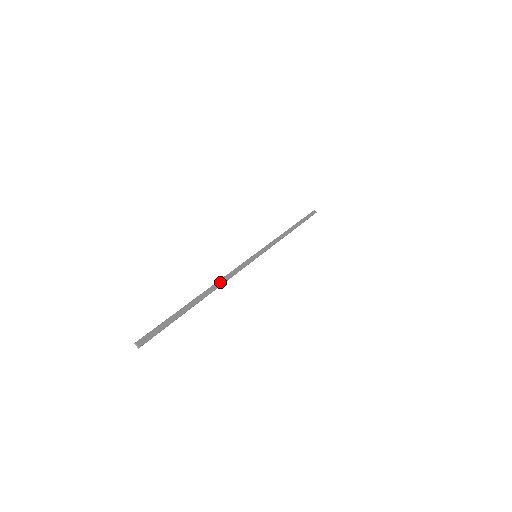
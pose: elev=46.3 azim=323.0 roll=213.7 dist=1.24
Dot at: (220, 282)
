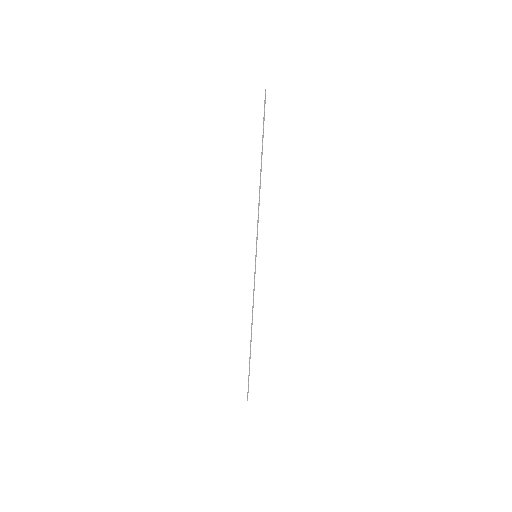
Dot at: occluded
